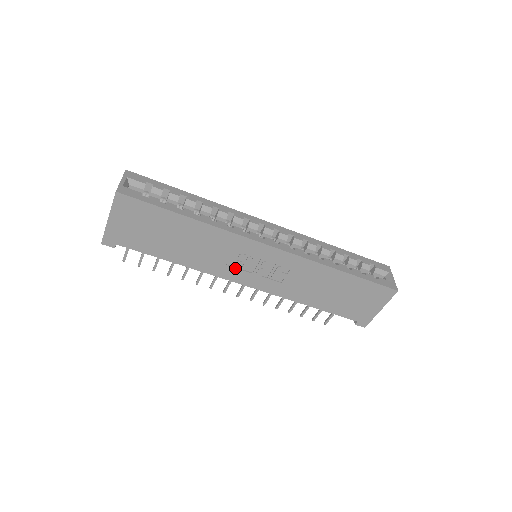
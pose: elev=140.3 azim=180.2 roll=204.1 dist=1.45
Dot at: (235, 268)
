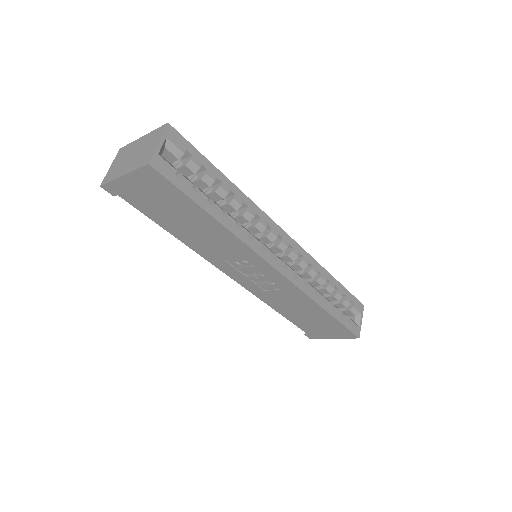
Dot at: (231, 265)
